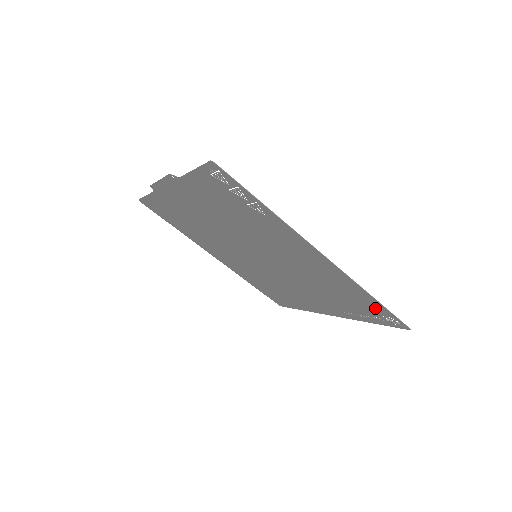
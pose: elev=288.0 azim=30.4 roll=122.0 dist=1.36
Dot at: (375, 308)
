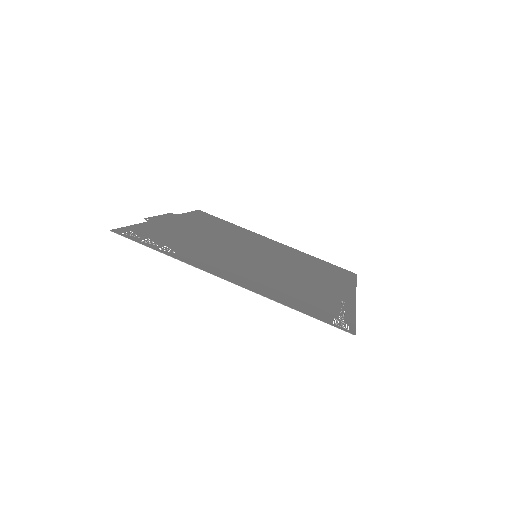
Dot at: (318, 313)
